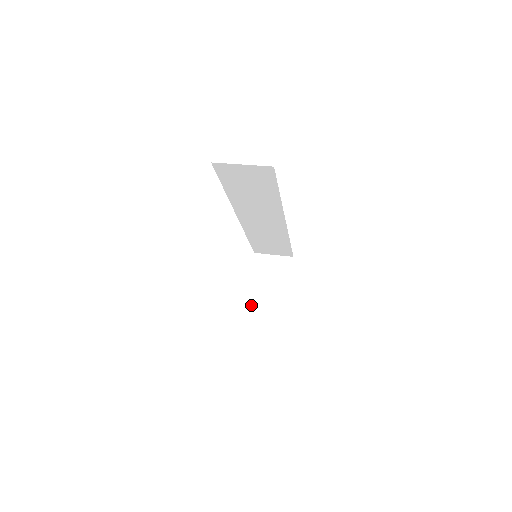
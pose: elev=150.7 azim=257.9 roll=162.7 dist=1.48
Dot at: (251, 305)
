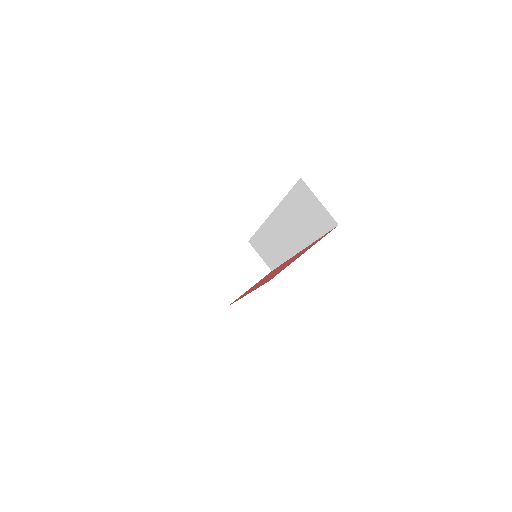
Dot at: (211, 276)
